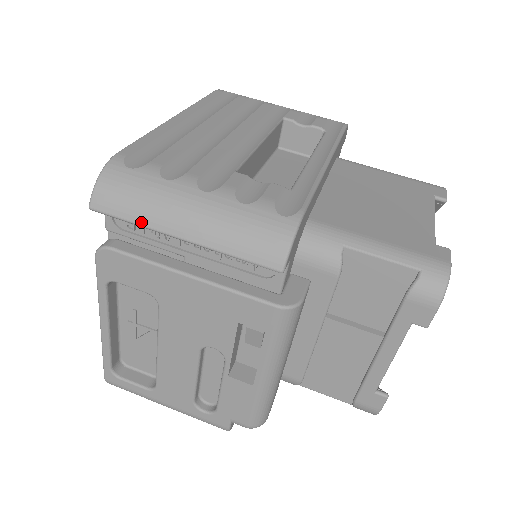
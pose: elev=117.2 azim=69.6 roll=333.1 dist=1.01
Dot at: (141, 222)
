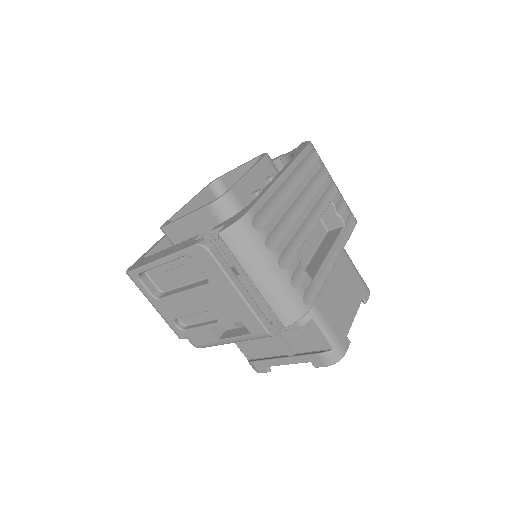
Dot at: (240, 261)
